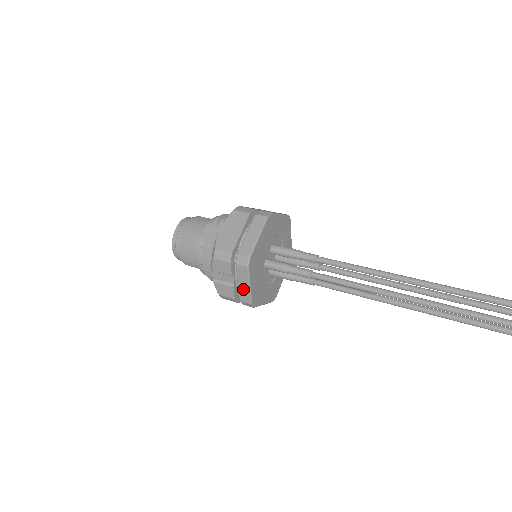
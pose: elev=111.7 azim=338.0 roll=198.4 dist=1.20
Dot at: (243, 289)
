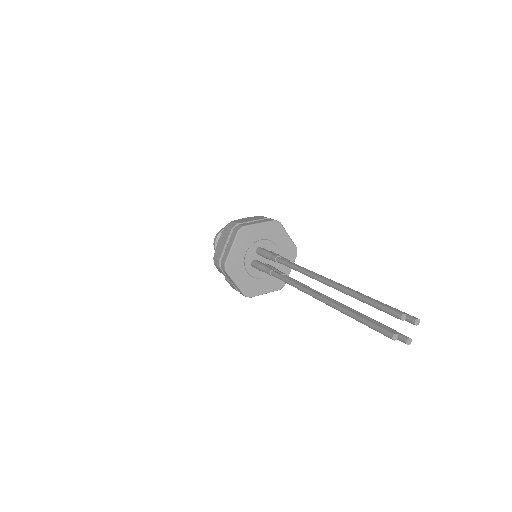
Dot at: (235, 285)
